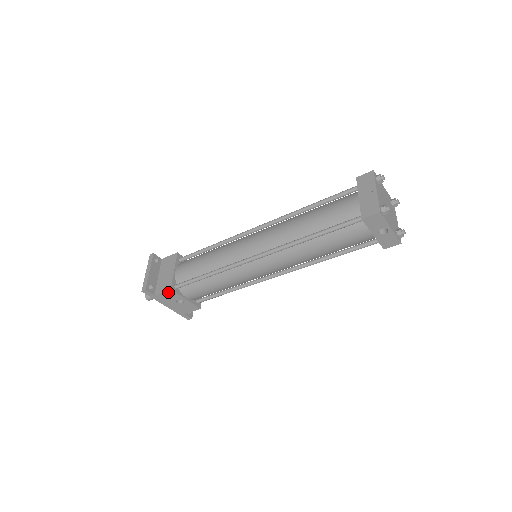
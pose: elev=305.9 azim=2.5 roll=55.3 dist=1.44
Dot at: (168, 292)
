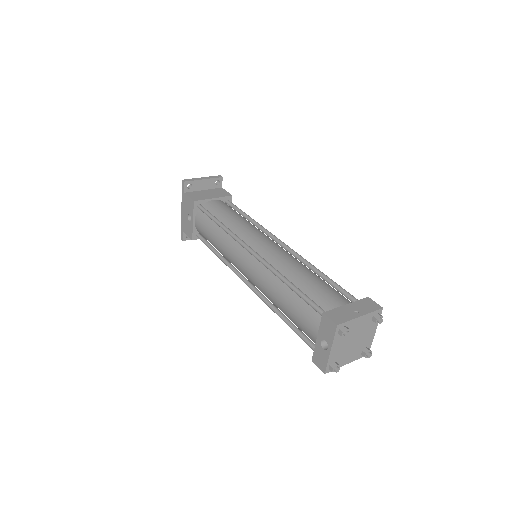
Dot at: (191, 201)
